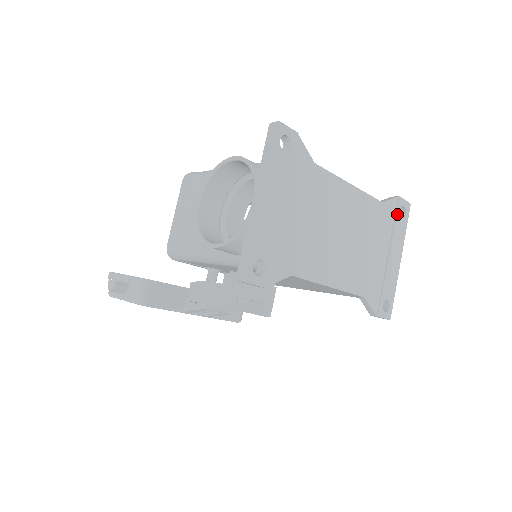
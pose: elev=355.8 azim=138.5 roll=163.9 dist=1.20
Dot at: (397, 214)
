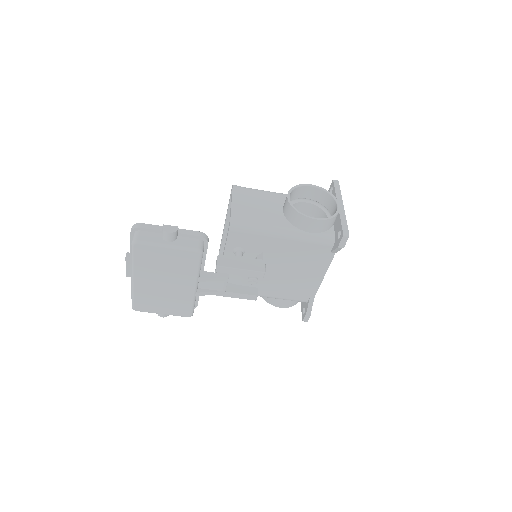
Dot at: occluded
